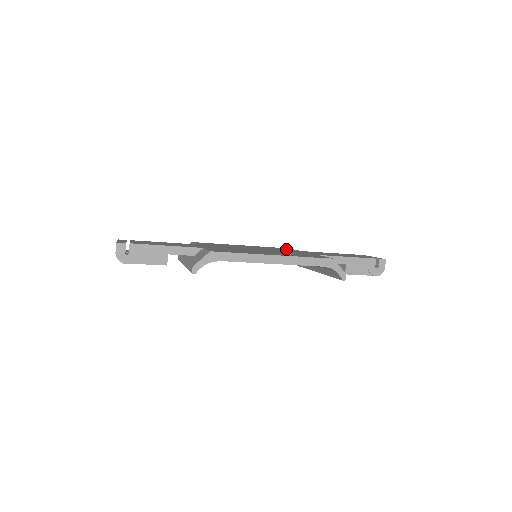
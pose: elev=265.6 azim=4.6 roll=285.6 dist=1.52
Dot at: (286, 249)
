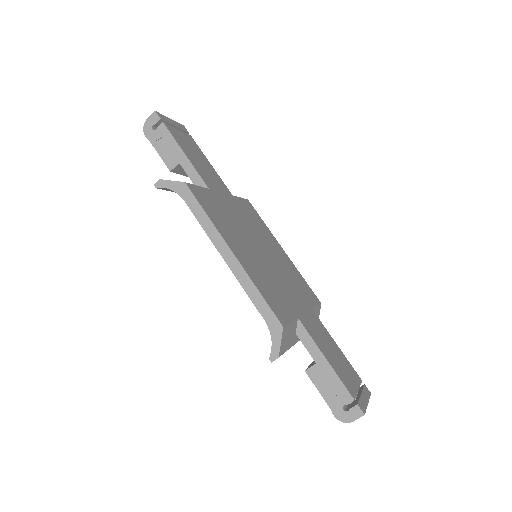
Dot at: (306, 293)
